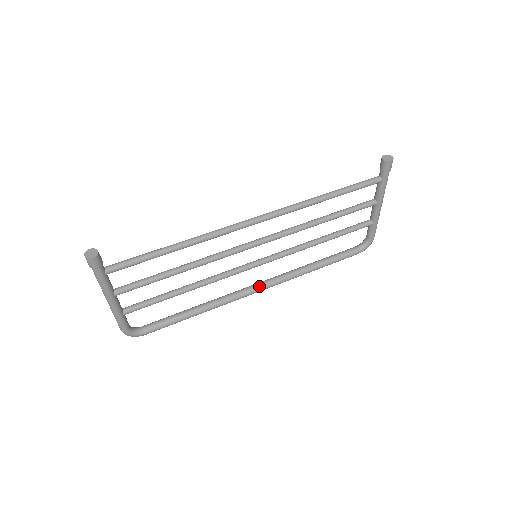
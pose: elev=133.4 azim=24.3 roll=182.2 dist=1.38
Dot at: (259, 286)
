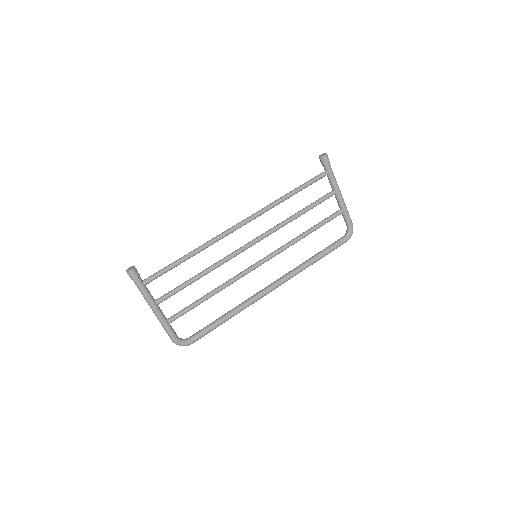
Dot at: (271, 285)
